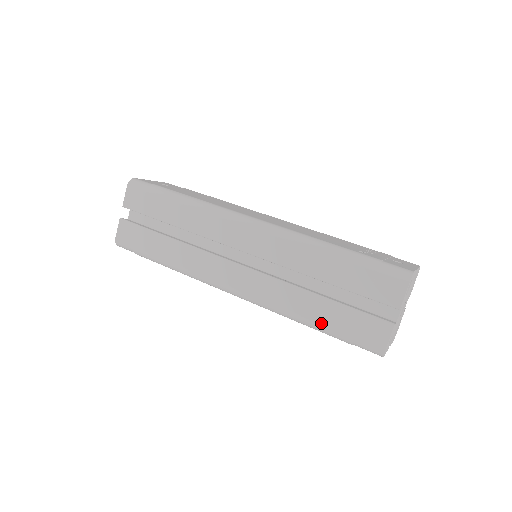
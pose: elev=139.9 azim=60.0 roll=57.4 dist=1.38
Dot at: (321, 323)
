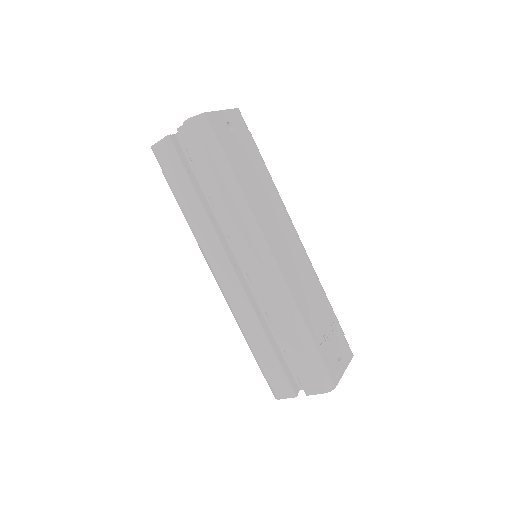
Dot at: (256, 354)
